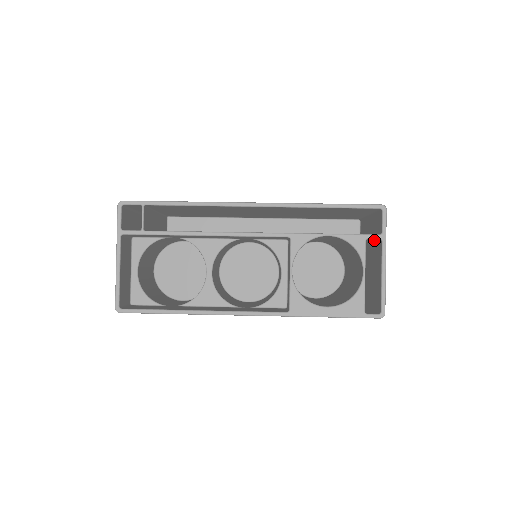
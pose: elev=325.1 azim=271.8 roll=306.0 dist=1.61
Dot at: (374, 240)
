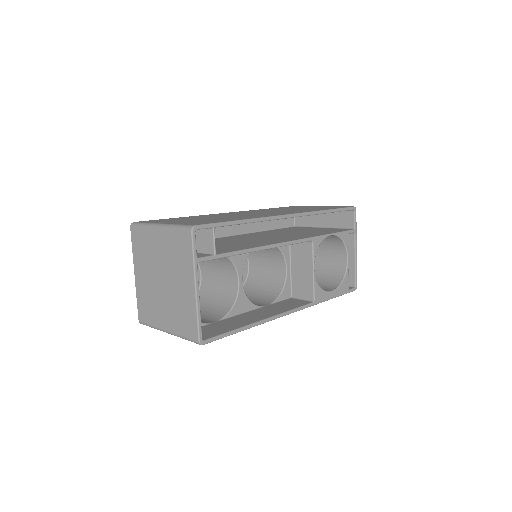
Dot at: occluded
